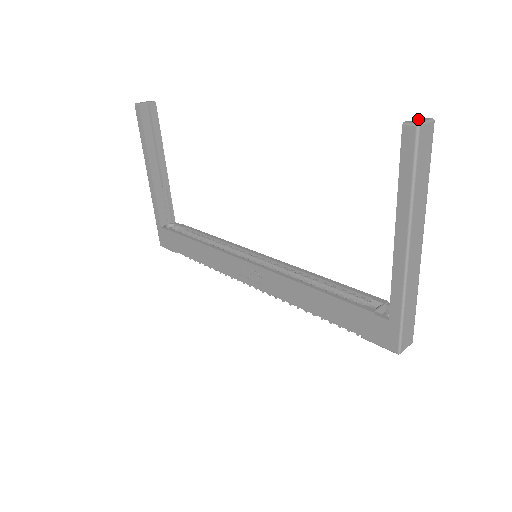
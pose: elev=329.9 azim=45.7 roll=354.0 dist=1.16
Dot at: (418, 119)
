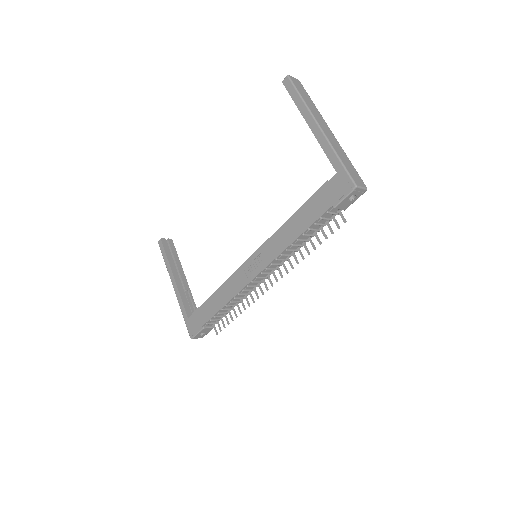
Dot at: occluded
